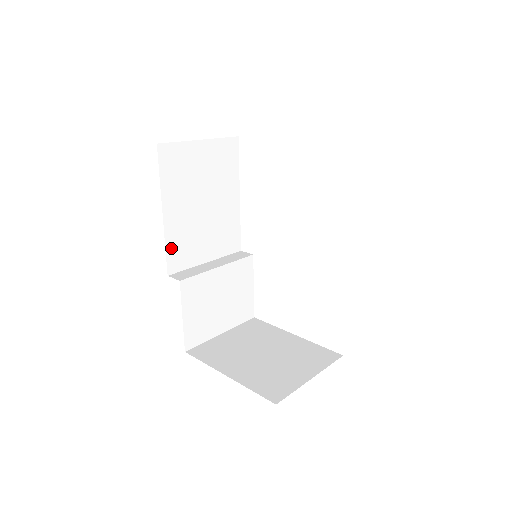
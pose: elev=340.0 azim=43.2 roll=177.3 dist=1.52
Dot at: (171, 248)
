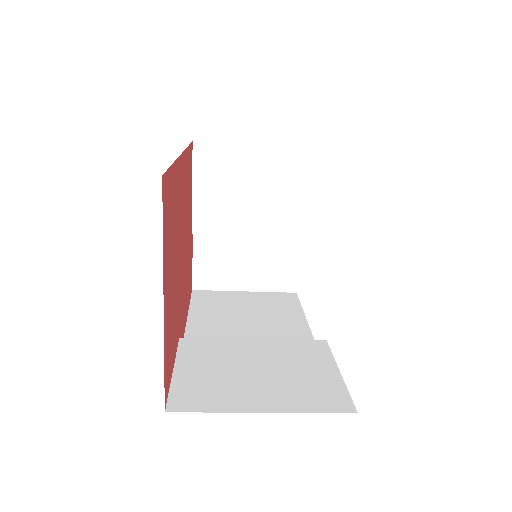
Dot at: occluded
